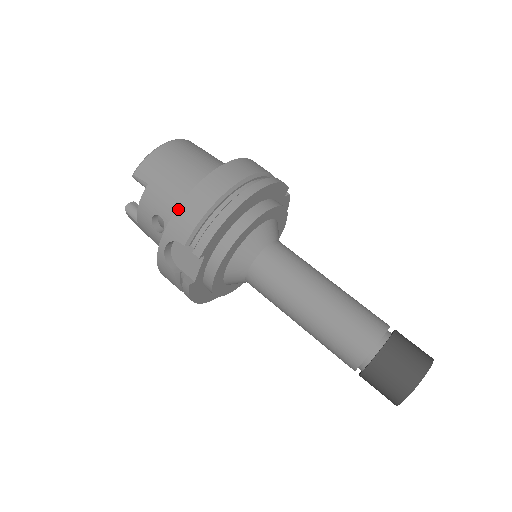
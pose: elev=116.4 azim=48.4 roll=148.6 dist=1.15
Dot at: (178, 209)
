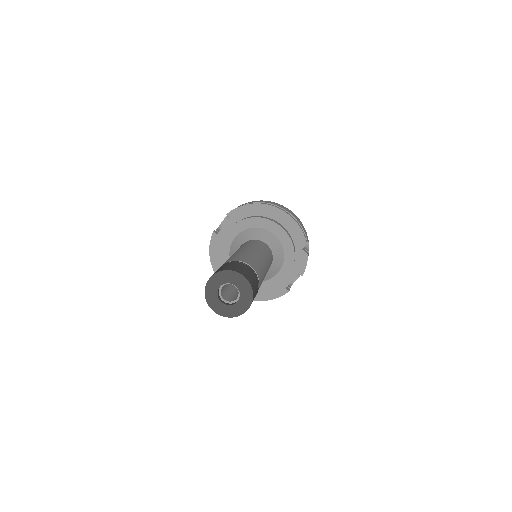
Dot at: occluded
